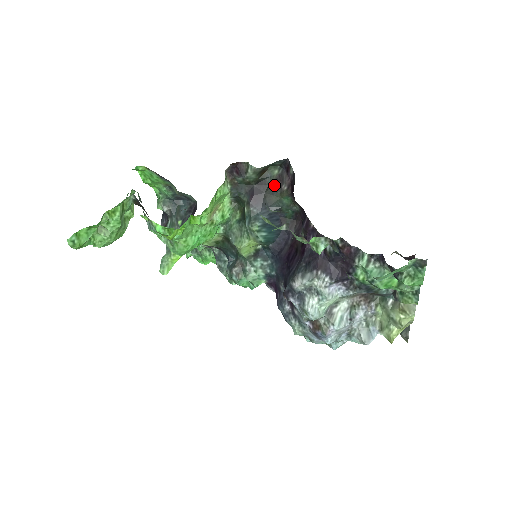
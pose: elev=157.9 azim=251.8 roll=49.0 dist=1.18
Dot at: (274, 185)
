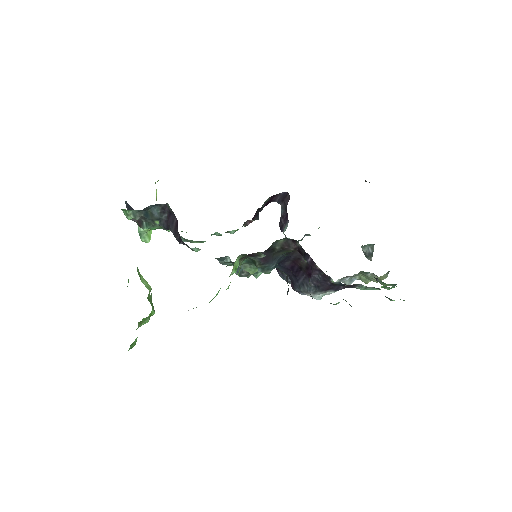
Dot at: (281, 249)
